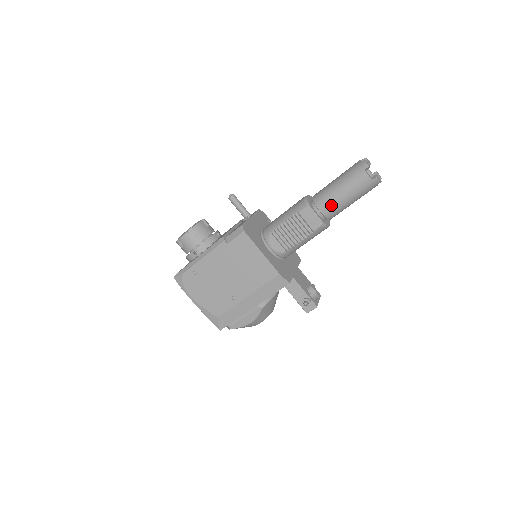
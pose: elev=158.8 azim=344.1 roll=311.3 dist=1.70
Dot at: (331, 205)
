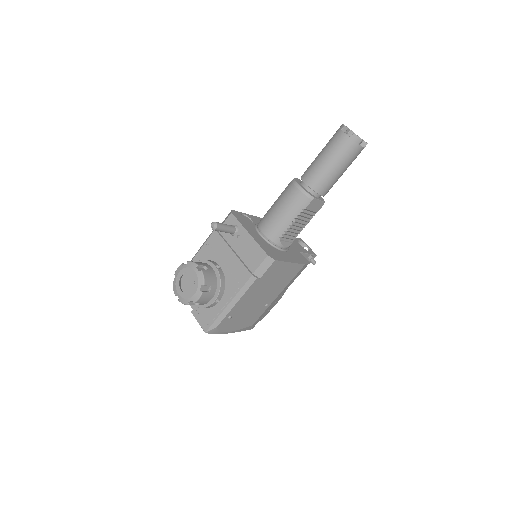
Dot at: (331, 186)
